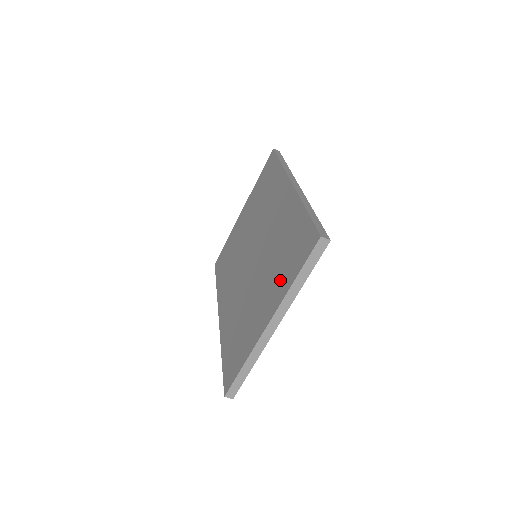
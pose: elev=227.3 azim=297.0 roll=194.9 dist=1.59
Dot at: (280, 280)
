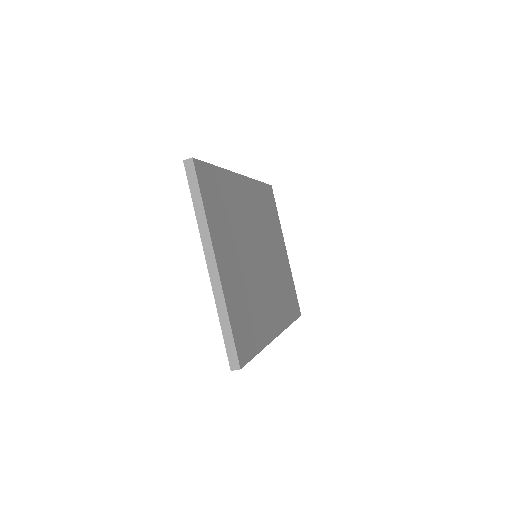
Dot at: occluded
